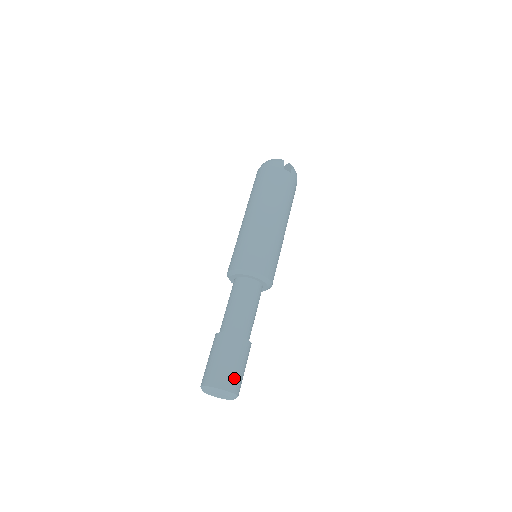
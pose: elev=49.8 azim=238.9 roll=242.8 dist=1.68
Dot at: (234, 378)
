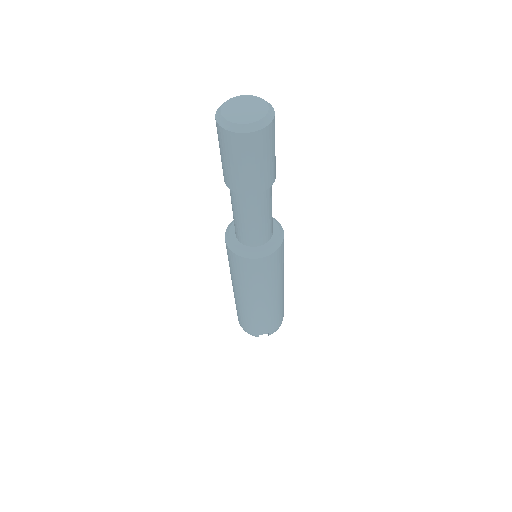
Dot at: occluded
